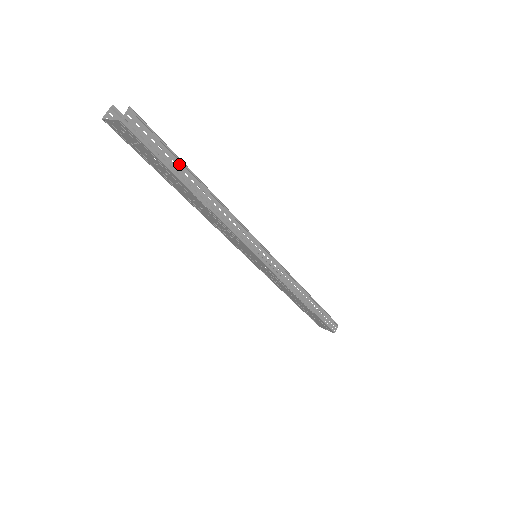
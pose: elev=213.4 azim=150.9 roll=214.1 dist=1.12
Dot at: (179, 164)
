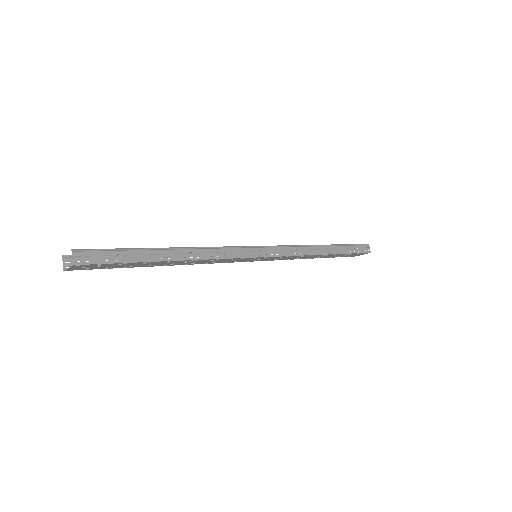
Dot at: (140, 252)
